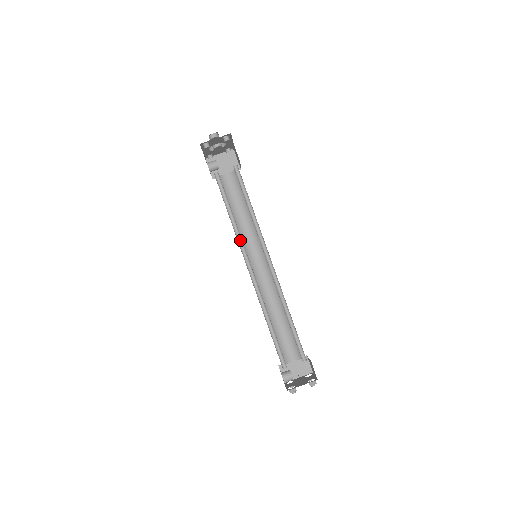
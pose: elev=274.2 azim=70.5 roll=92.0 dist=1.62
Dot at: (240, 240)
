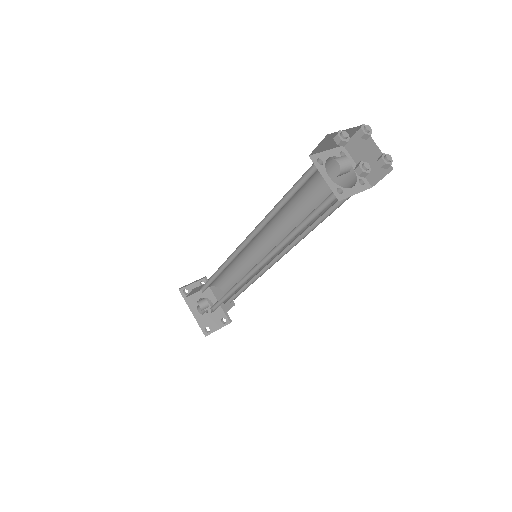
Dot at: occluded
